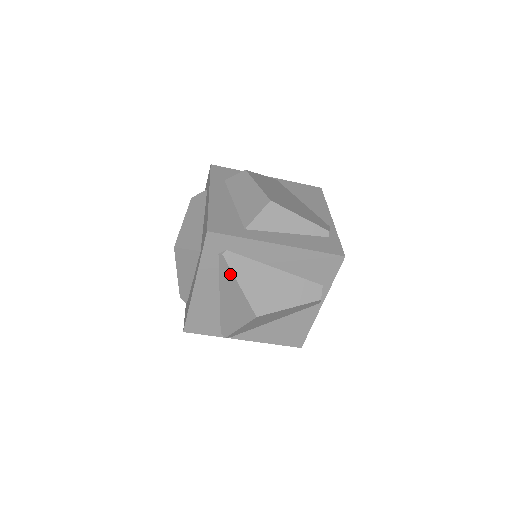
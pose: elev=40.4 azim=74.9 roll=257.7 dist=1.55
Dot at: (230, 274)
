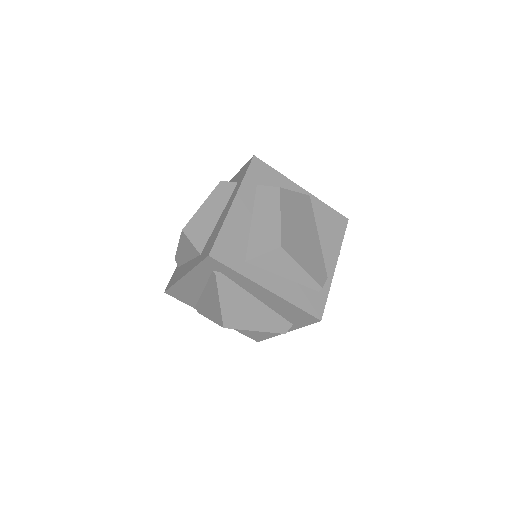
Dot at: (216, 289)
